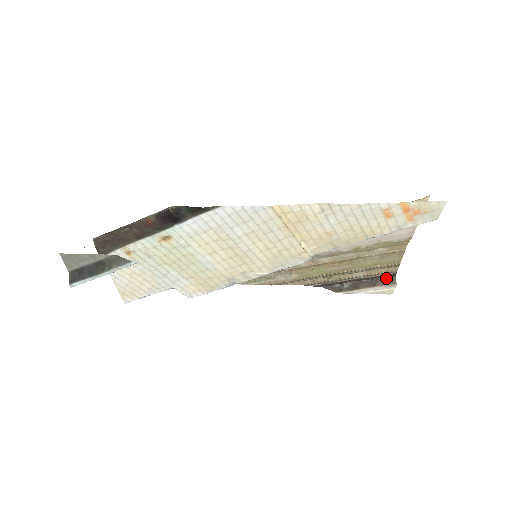
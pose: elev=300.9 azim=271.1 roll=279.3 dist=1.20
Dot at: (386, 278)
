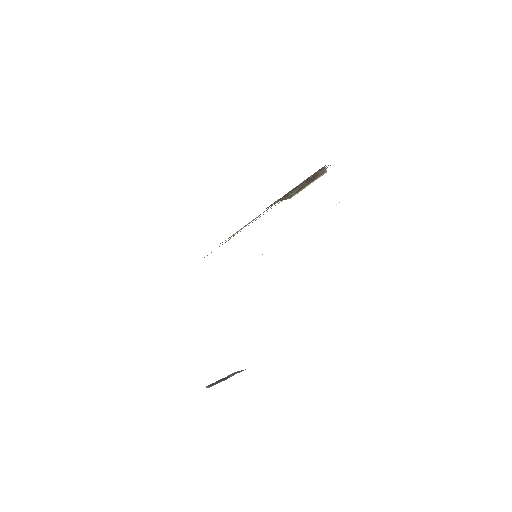
Dot at: occluded
